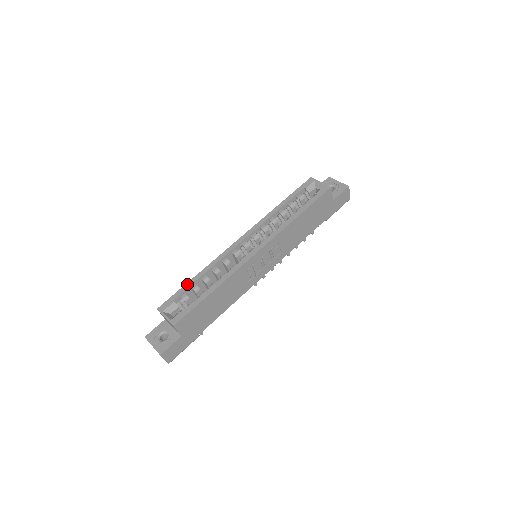
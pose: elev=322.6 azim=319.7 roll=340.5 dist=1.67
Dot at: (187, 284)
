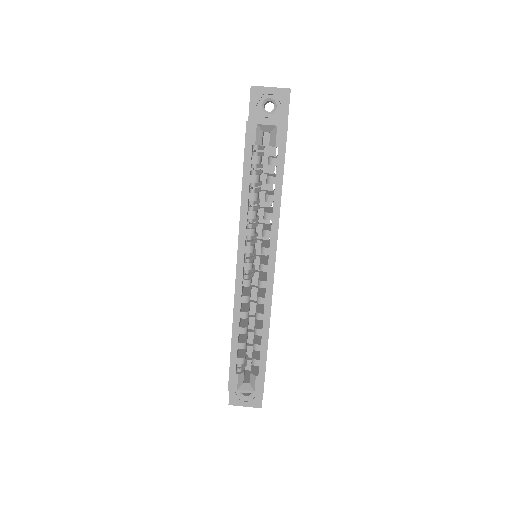
Dot at: (232, 351)
